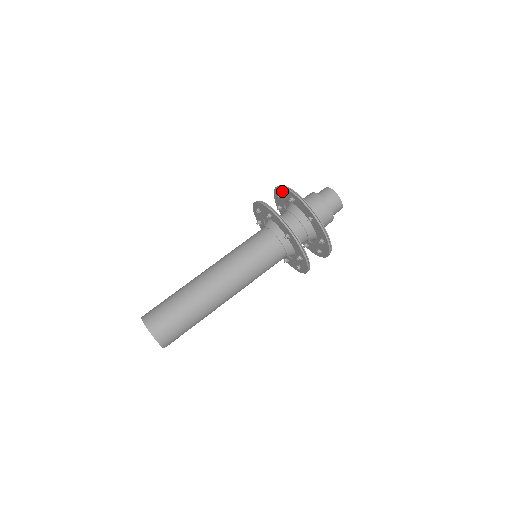
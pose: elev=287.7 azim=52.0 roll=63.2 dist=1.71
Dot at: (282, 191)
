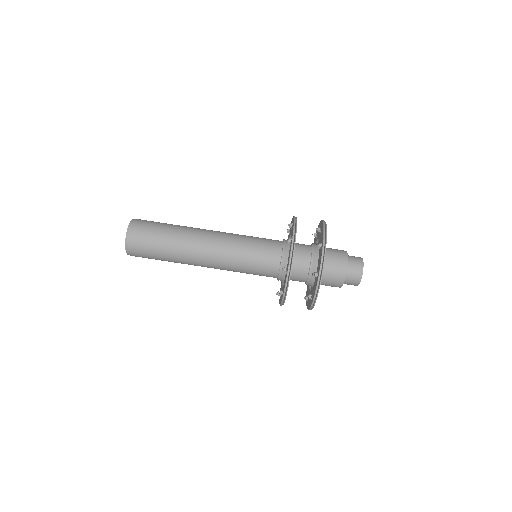
Dot at: (321, 255)
